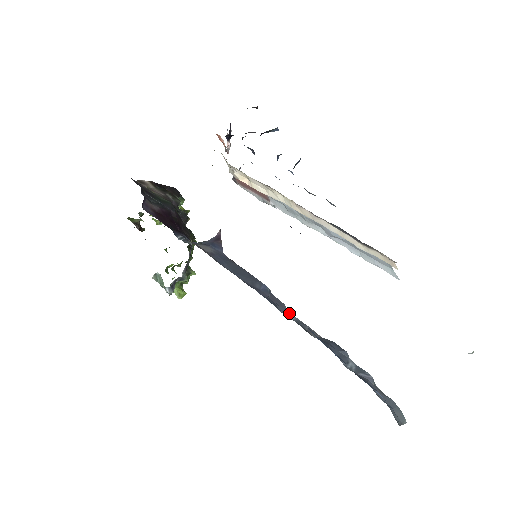
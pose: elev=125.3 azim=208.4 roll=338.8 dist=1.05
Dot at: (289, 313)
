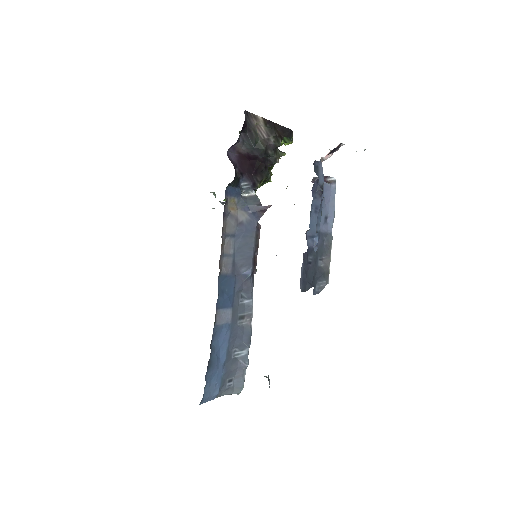
Dot at: (249, 296)
